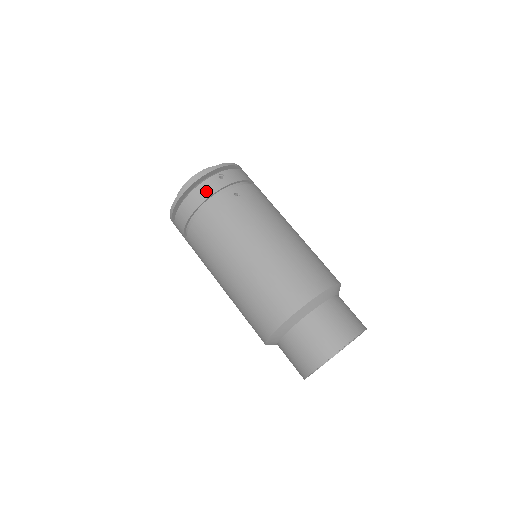
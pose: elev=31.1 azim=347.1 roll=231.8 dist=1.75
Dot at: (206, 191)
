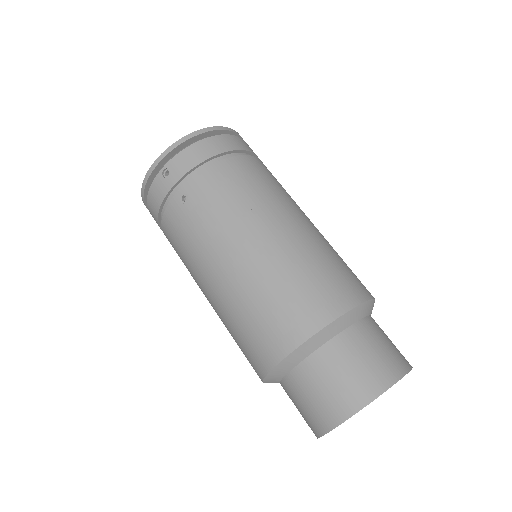
Dot at: (155, 200)
